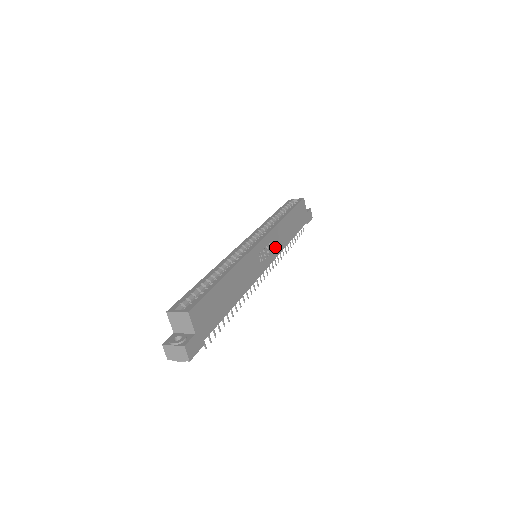
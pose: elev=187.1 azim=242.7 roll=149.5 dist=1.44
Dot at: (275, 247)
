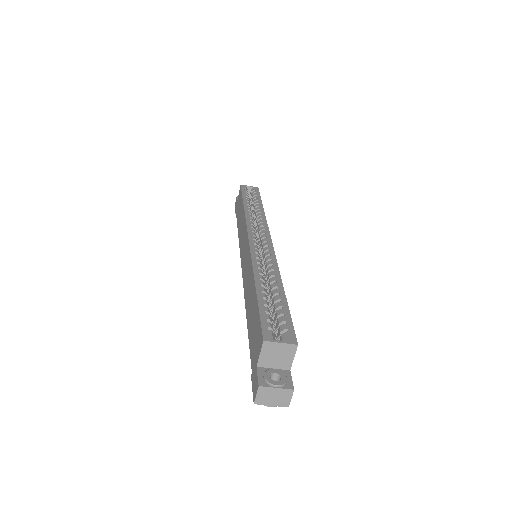
Dot at: occluded
